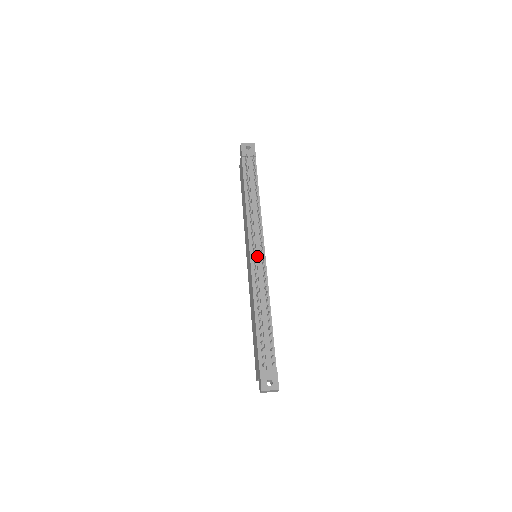
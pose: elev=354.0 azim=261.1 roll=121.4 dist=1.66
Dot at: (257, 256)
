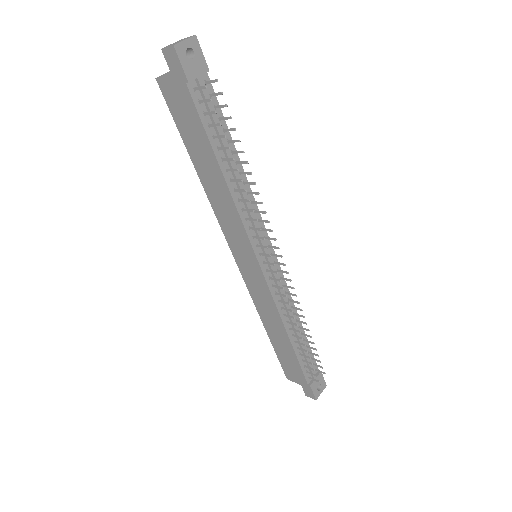
Dot at: (271, 267)
